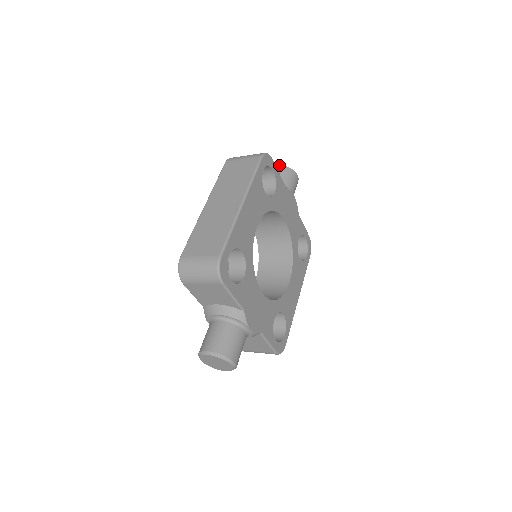
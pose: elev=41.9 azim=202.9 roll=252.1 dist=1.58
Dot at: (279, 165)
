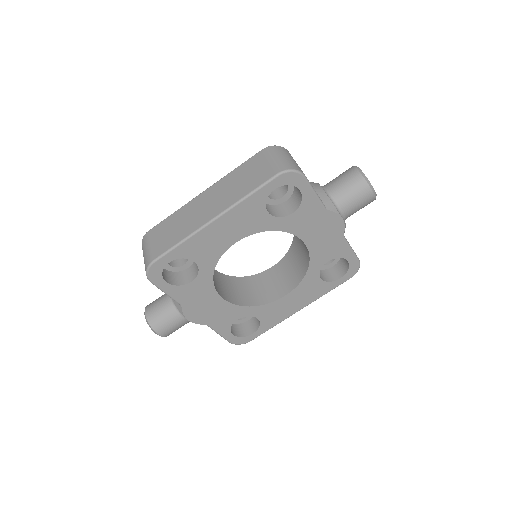
Dot at: (358, 169)
